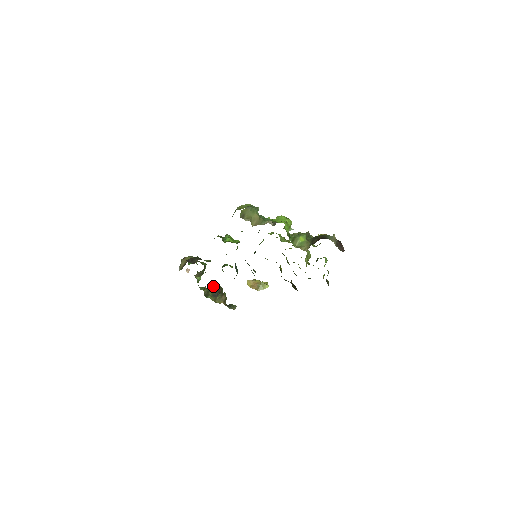
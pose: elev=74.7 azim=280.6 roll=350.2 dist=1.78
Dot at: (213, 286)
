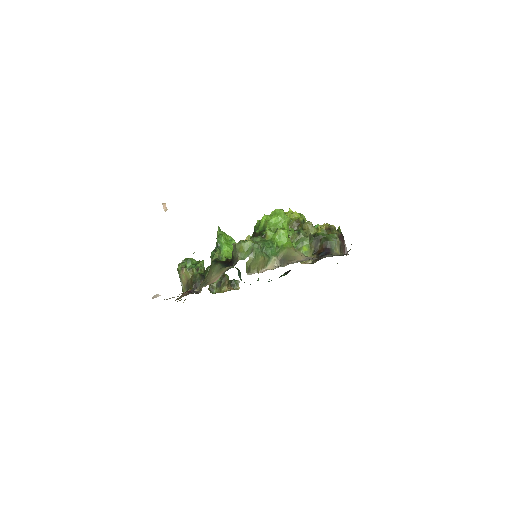
Dot at: occluded
